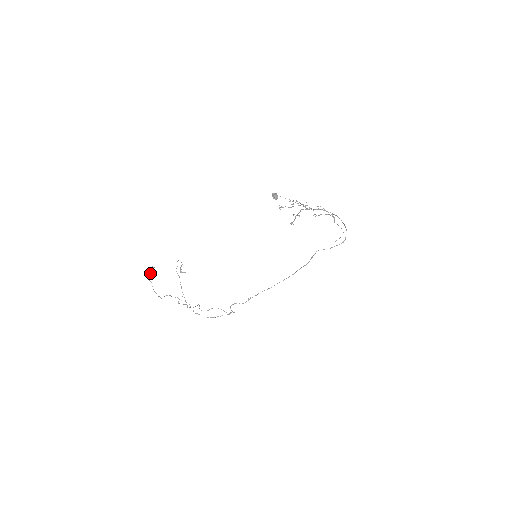
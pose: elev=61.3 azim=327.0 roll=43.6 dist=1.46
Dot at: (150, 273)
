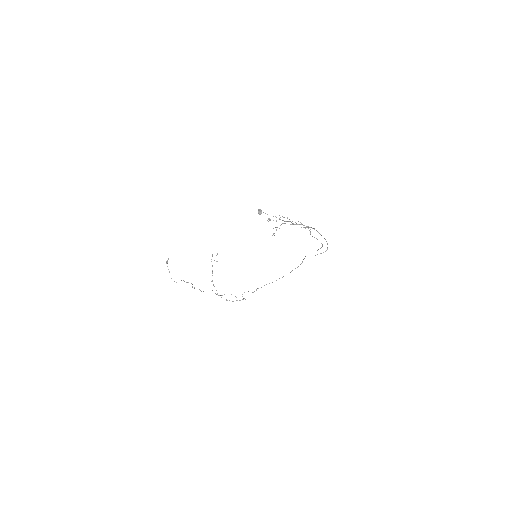
Dot at: (167, 263)
